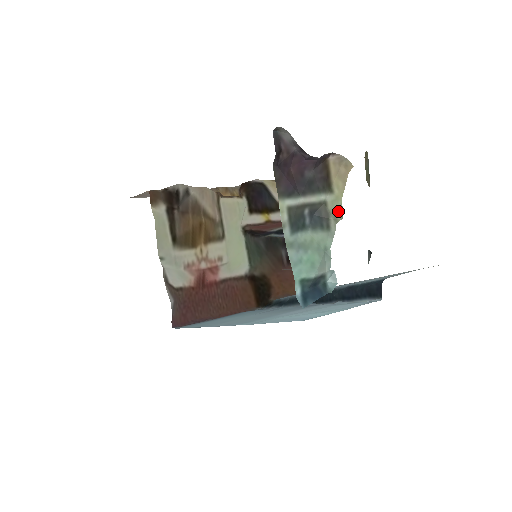
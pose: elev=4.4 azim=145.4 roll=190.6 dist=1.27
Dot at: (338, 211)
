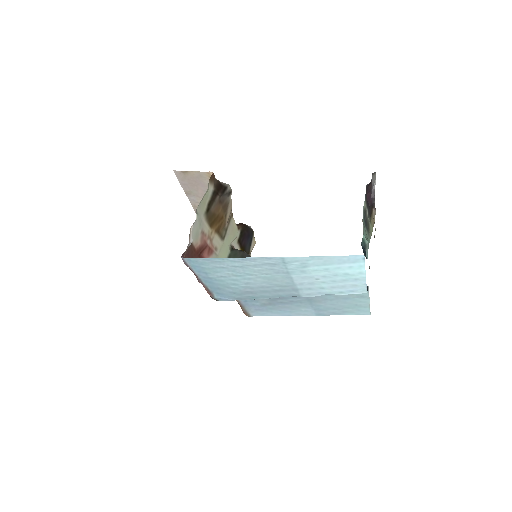
Dot at: (371, 232)
